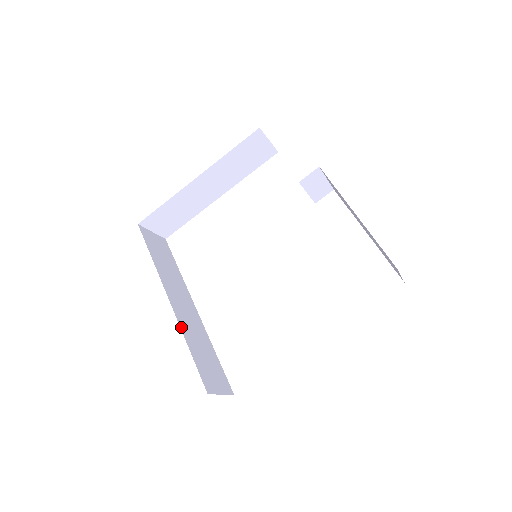
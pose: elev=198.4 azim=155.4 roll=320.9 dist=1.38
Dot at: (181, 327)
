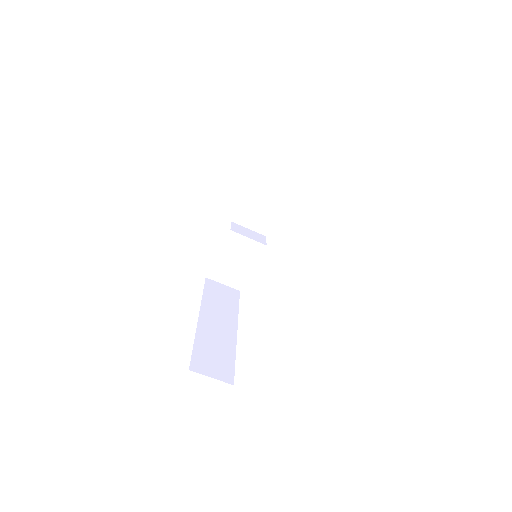
Dot at: occluded
